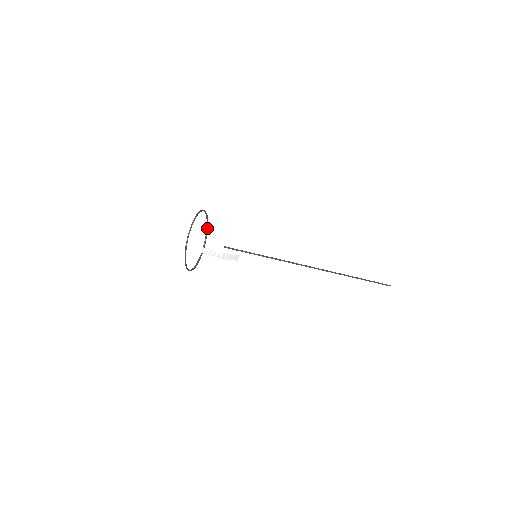
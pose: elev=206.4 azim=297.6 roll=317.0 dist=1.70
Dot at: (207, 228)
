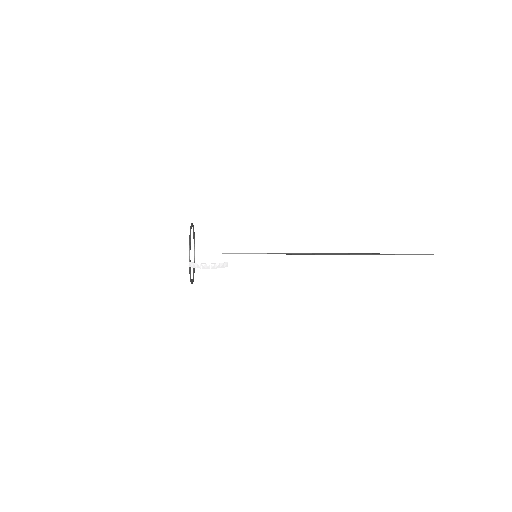
Dot at: (189, 242)
